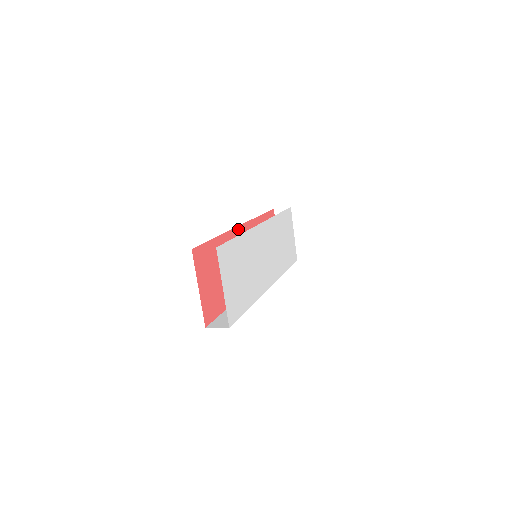
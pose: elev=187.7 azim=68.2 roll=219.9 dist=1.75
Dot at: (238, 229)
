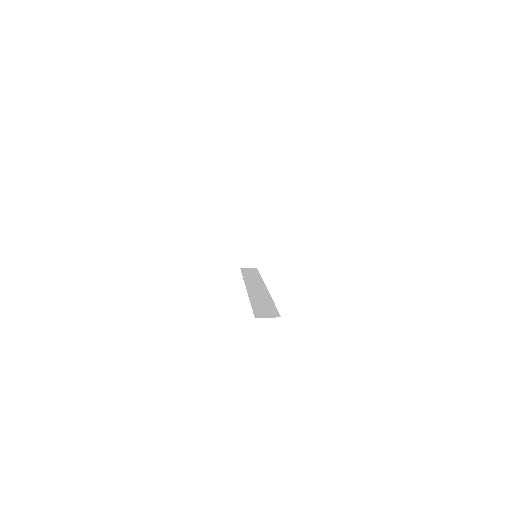
Dot at: occluded
